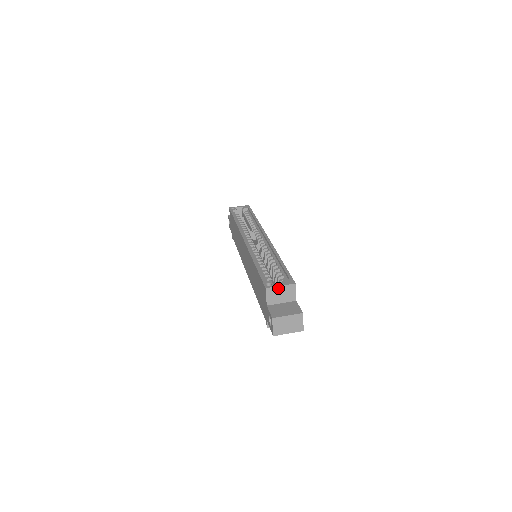
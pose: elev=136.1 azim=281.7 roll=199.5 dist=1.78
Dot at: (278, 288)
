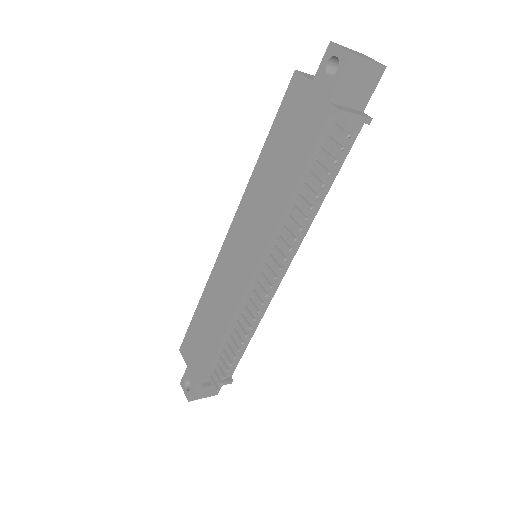
Dot at: (311, 76)
